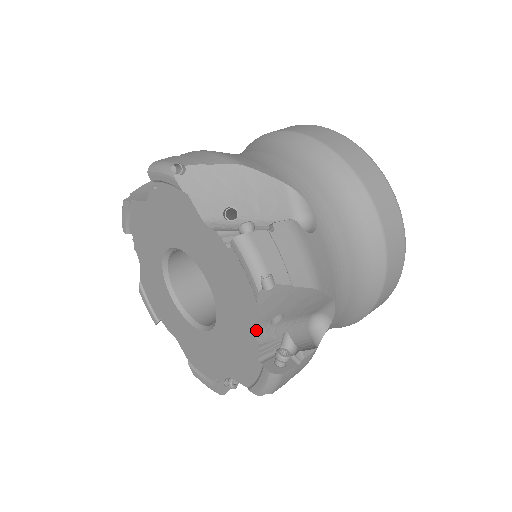
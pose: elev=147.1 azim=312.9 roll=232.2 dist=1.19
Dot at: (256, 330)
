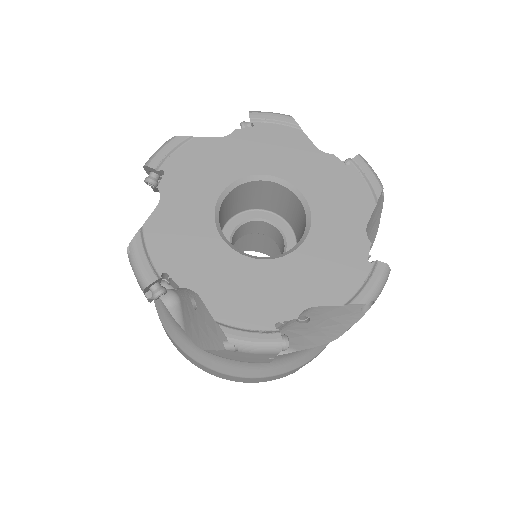
Dot at: (365, 232)
